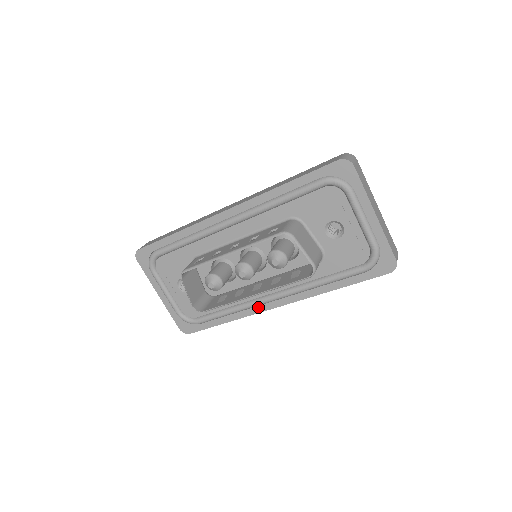
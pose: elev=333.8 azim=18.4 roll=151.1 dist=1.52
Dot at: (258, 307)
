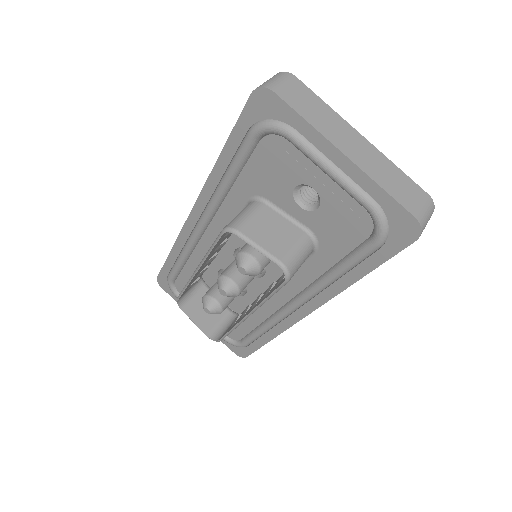
Dot at: (286, 320)
